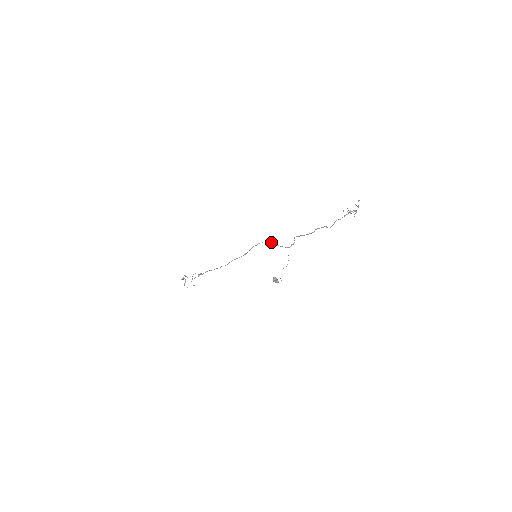
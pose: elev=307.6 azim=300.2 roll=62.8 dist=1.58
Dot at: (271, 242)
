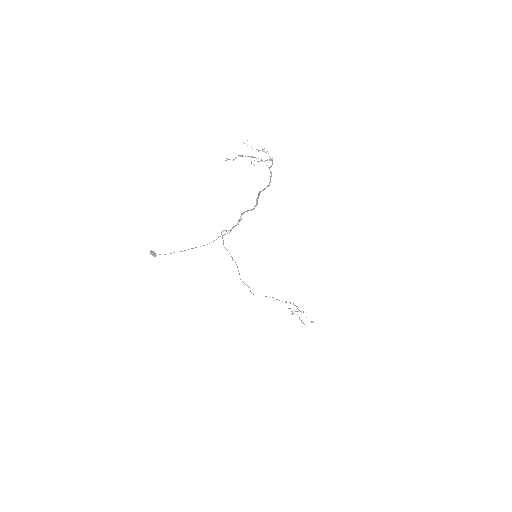
Dot at: occluded
